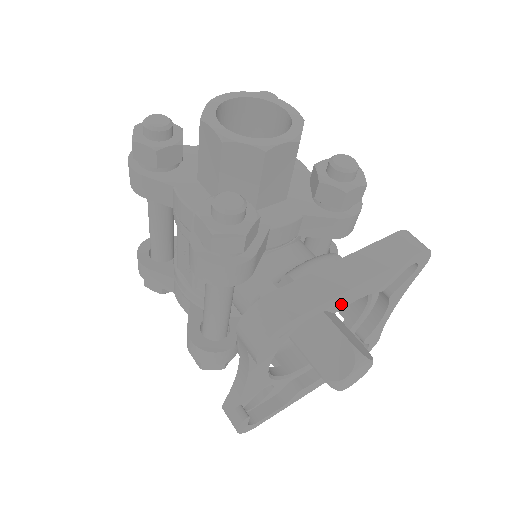
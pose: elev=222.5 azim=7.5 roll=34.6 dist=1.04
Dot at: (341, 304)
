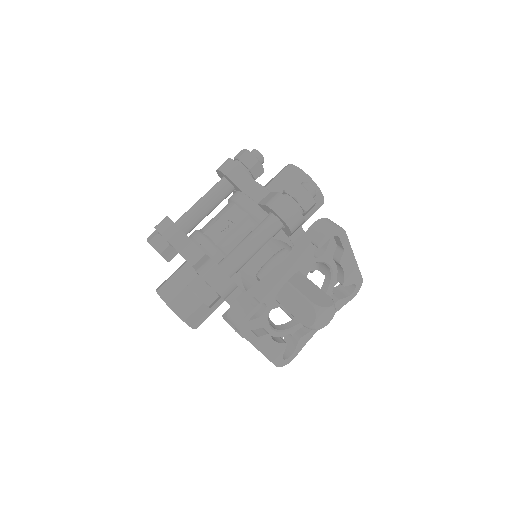
Dot at: (344, 260)
